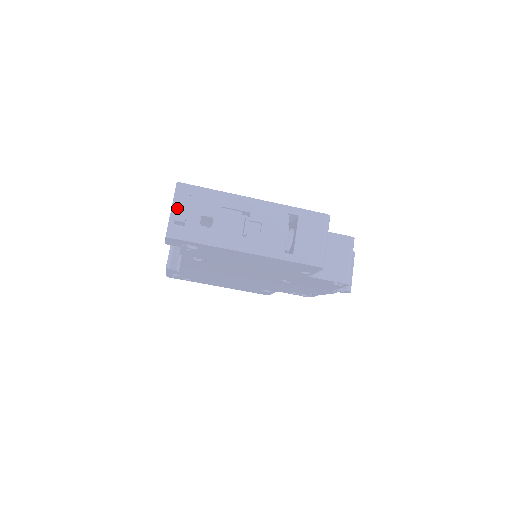
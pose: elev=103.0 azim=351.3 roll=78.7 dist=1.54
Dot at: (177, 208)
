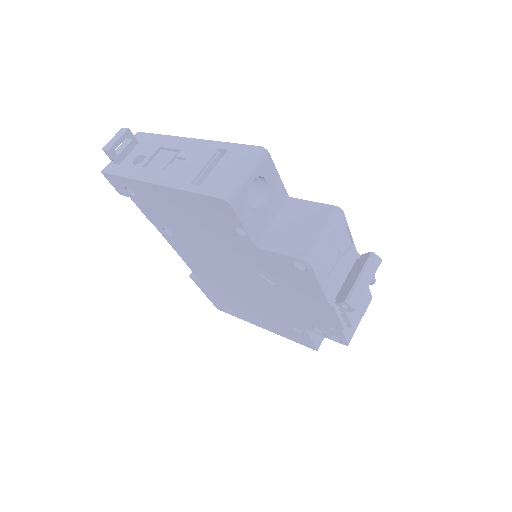
Dot at: (110, 140)
